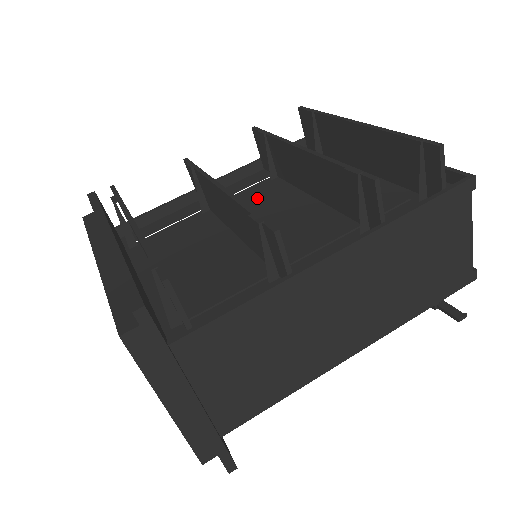
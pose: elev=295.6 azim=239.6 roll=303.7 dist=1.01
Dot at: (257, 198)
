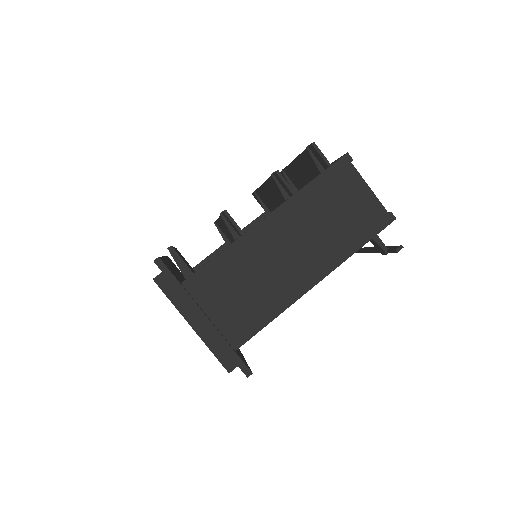
Dot at: occluded
